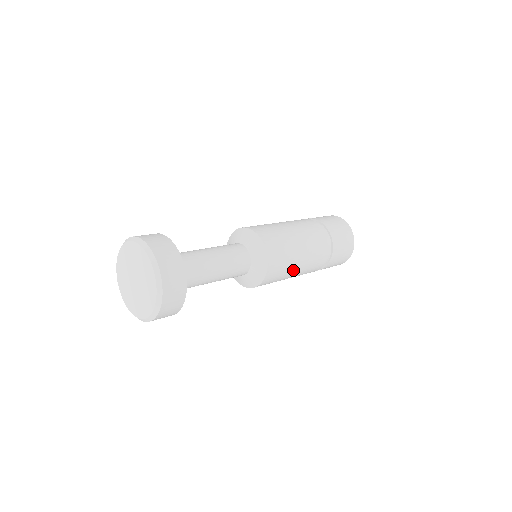
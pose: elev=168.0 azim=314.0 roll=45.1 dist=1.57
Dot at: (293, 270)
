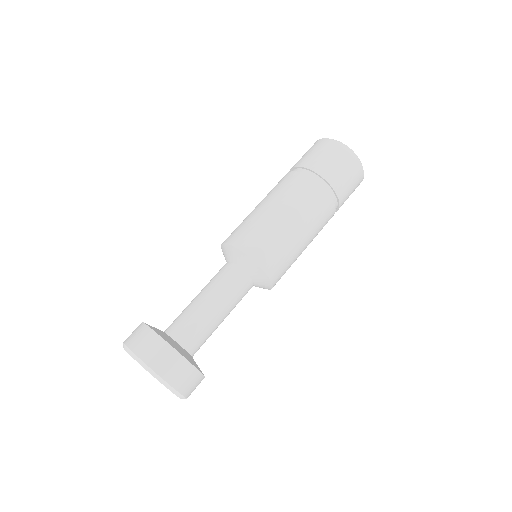
Dot at: occluded
